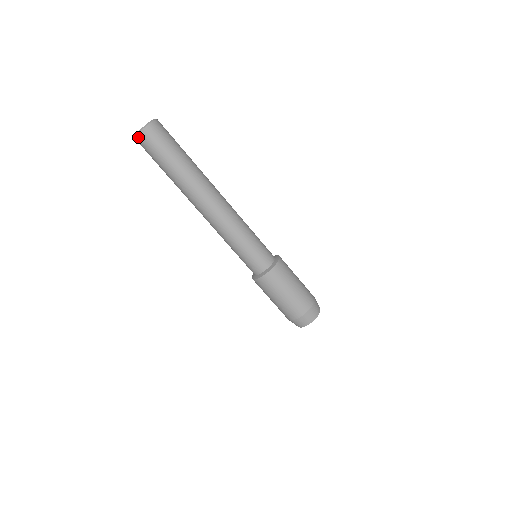
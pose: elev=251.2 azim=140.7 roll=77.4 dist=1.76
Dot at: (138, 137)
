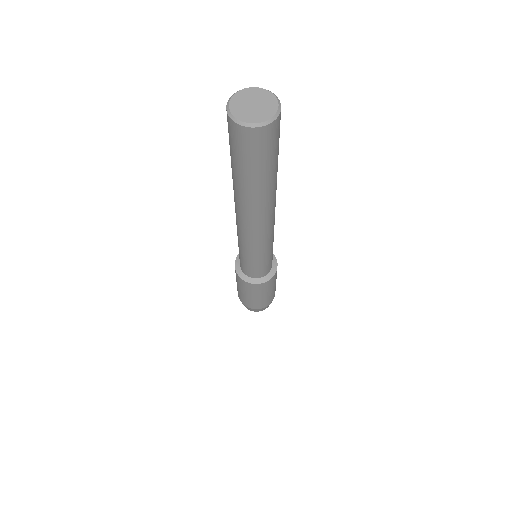
Dot at: (258, 130)
